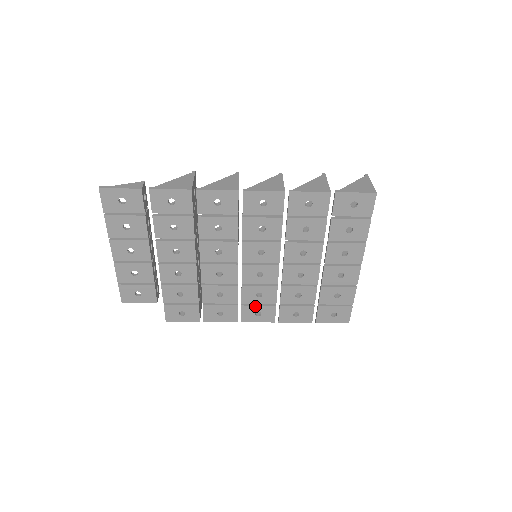
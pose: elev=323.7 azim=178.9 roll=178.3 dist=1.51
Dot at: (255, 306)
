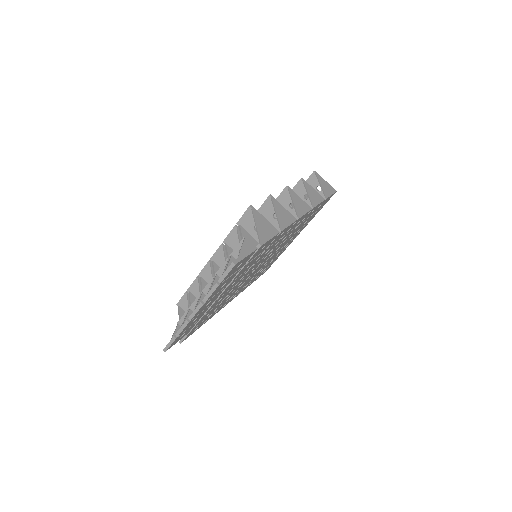
Dot at: (237, 292)
